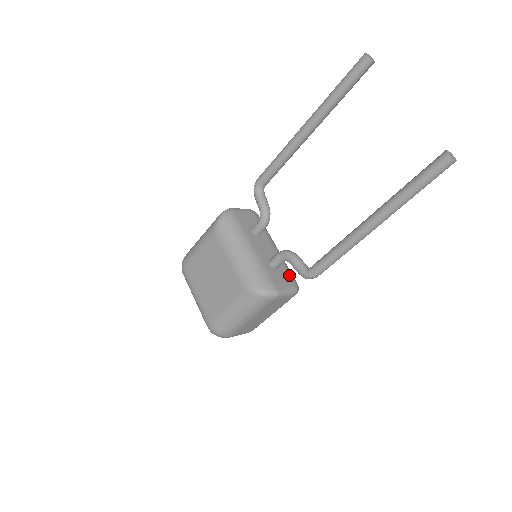
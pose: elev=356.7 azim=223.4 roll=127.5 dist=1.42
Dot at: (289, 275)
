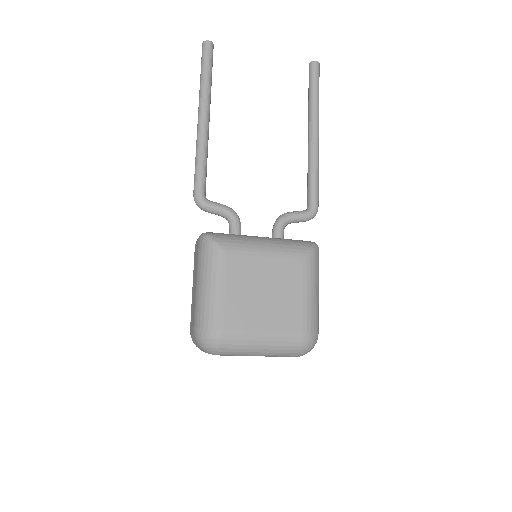
Dot at: occluded
